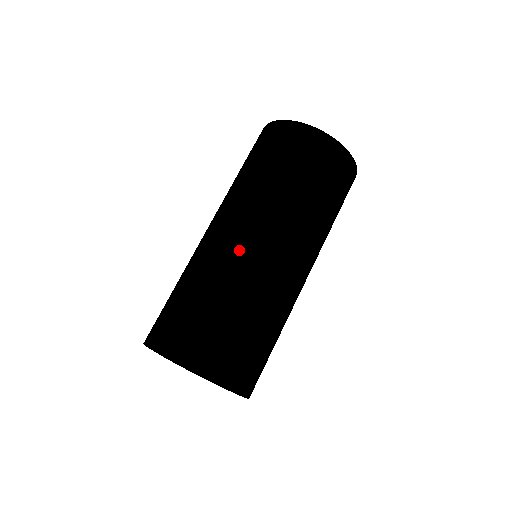
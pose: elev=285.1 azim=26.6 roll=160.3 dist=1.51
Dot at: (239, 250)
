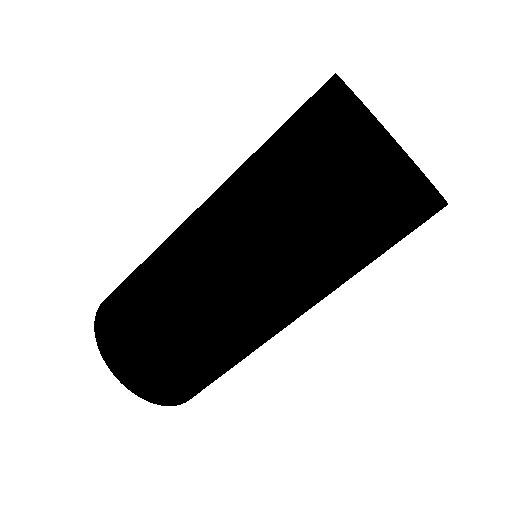
Dot at: (279, 330)
